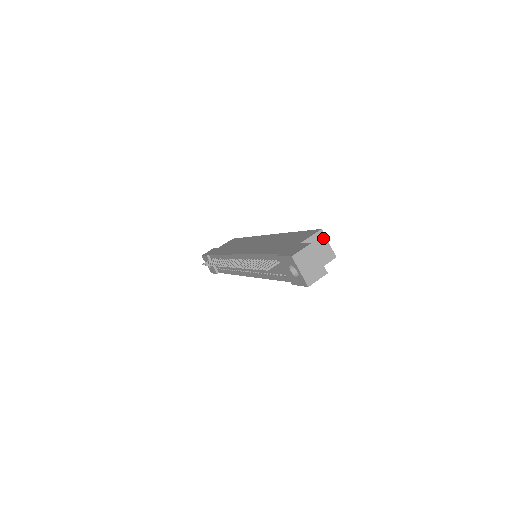
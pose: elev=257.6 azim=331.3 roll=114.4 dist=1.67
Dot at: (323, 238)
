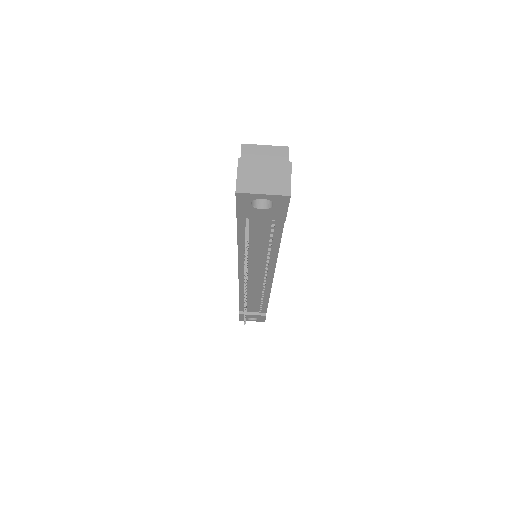
Dot at: (254, 149)
